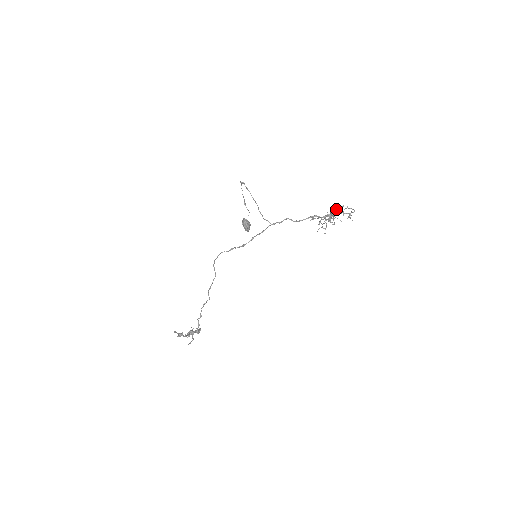
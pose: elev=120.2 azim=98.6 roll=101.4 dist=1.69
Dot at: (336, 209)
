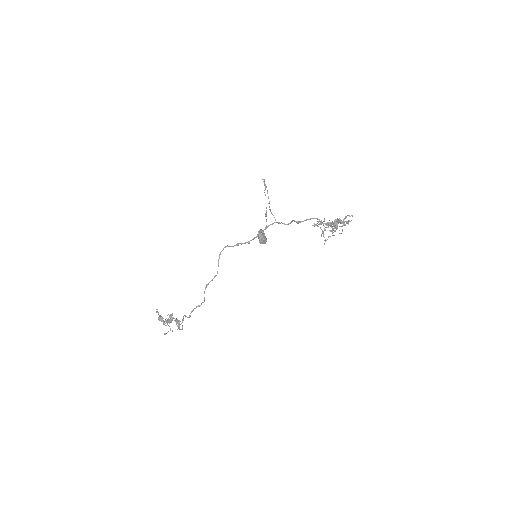
Dot at: occluded
